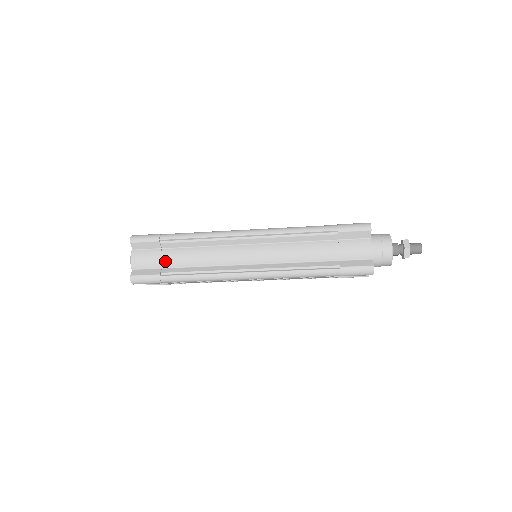
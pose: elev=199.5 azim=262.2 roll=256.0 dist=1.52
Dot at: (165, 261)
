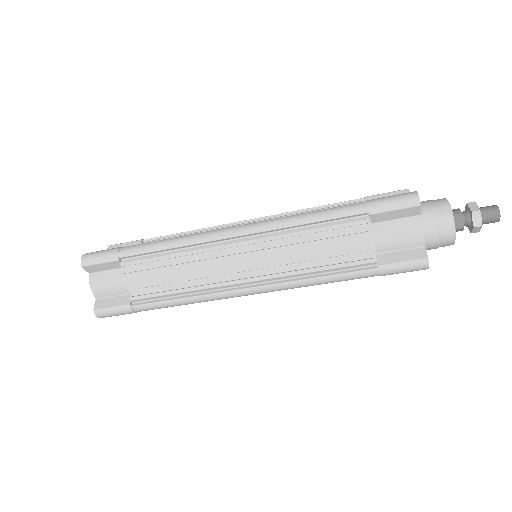
Dot at: occluded
